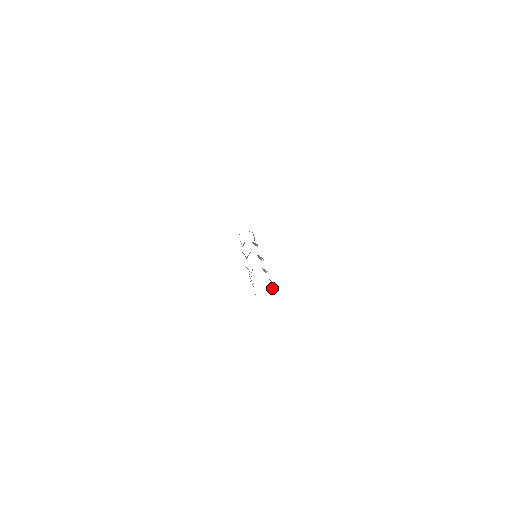
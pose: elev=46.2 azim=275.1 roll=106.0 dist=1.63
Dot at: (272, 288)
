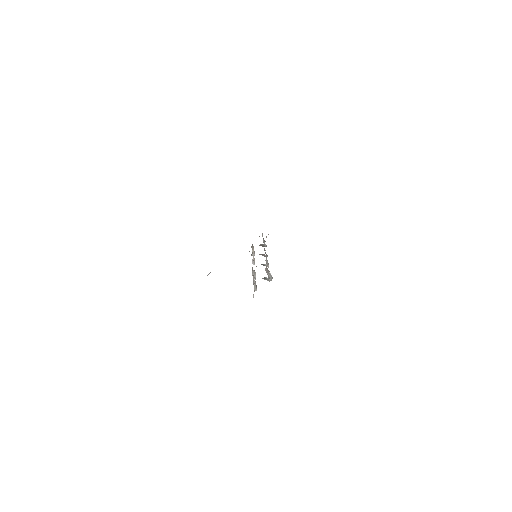
Dot at: occluded
